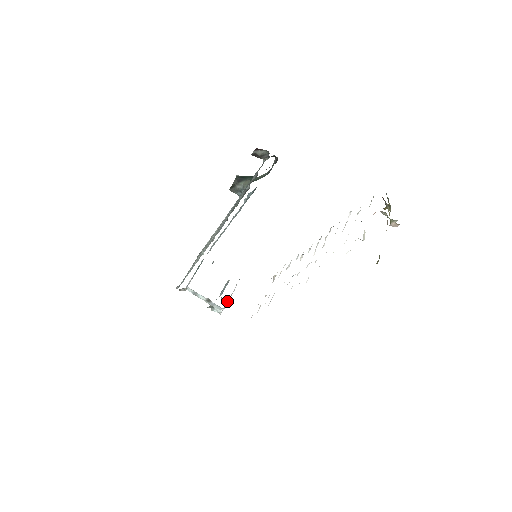
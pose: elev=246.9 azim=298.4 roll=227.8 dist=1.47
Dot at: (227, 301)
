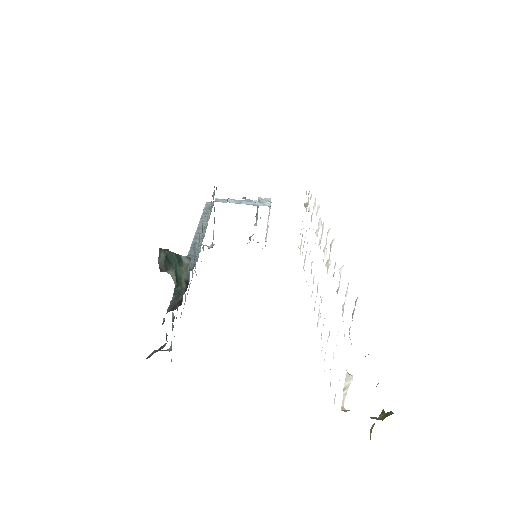
Dot at: (267, 225)
